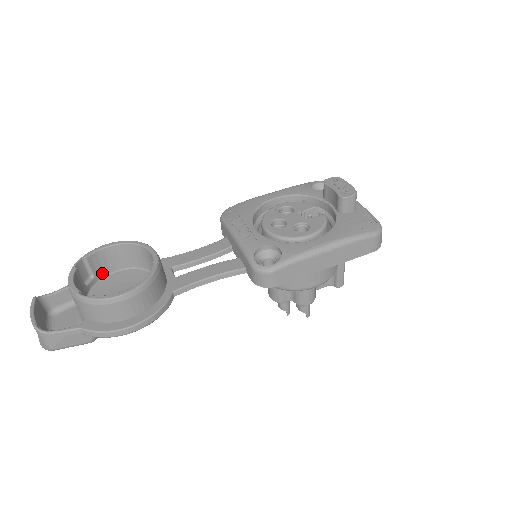
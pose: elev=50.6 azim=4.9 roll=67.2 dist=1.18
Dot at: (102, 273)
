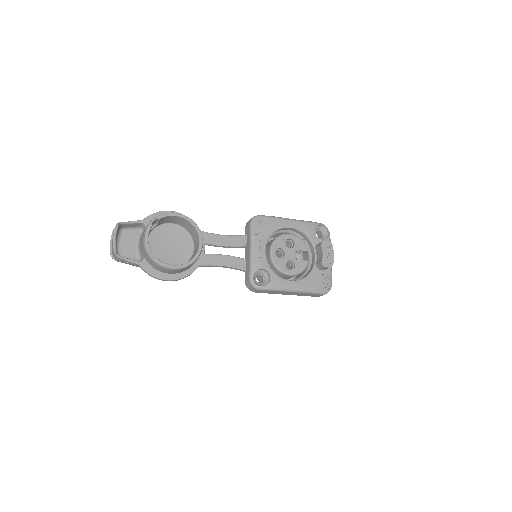
Dot at: (162, 222)
